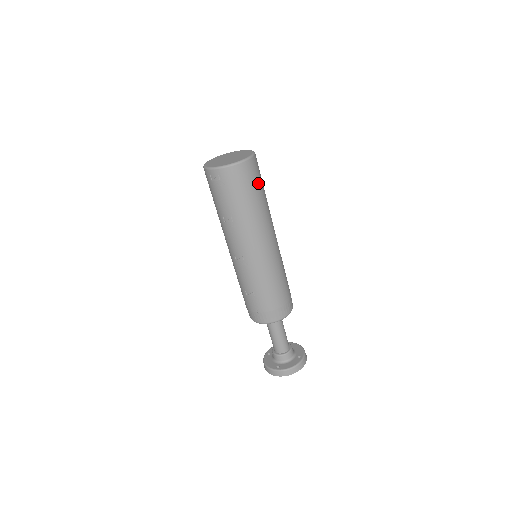
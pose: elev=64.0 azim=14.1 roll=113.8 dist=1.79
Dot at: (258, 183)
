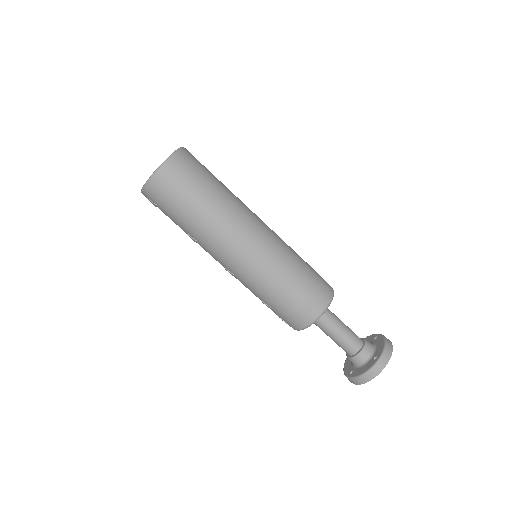
Dot at: (189, 187)
